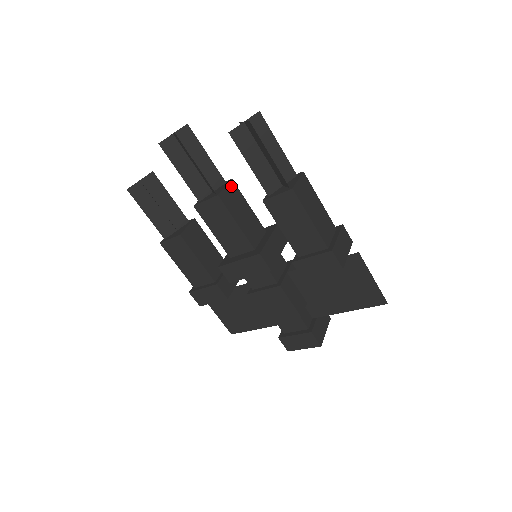
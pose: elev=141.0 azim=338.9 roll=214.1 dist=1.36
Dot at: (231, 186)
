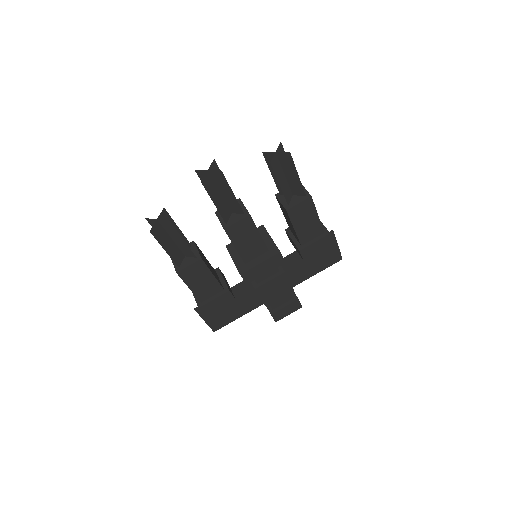
Dot at: occluded
